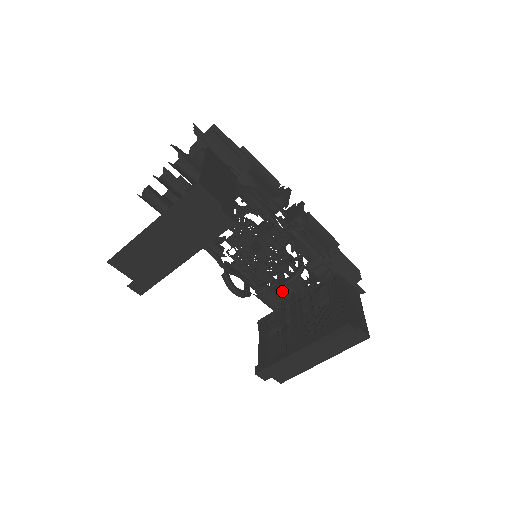
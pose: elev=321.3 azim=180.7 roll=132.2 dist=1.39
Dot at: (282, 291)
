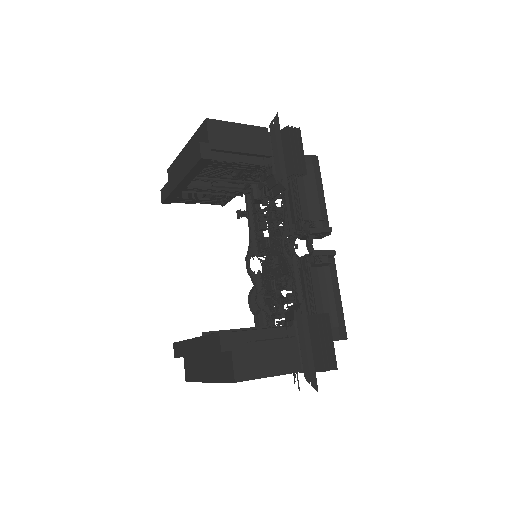
Dot at: occluded
